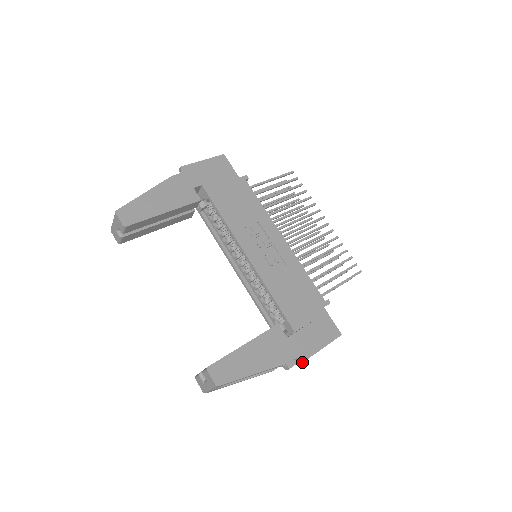
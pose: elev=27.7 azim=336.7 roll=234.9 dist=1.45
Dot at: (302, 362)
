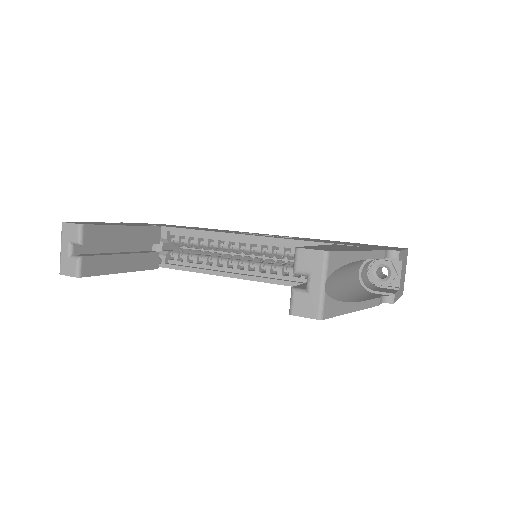
Dot at: (398, 252)
